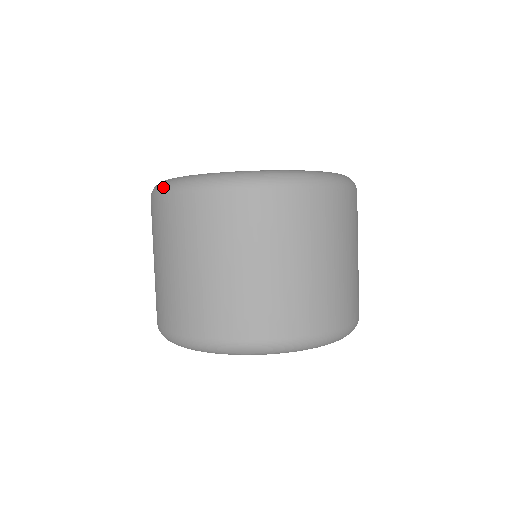
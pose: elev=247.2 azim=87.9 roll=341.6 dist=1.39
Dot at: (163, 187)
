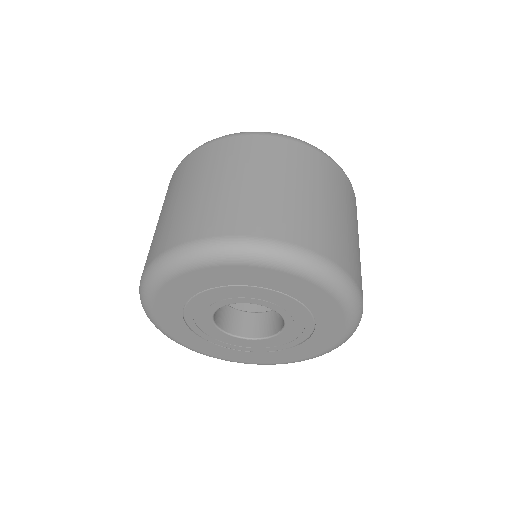
Dot at: occluded
